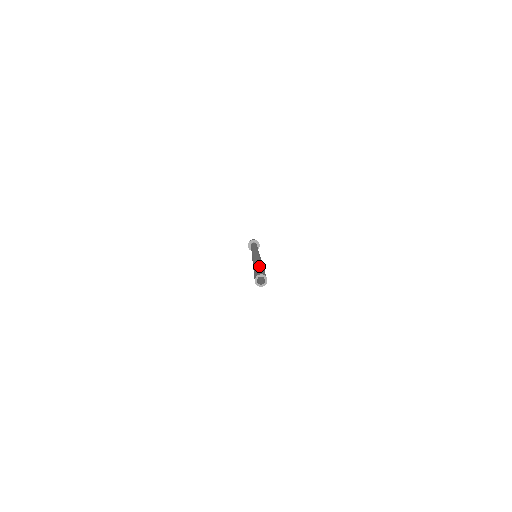
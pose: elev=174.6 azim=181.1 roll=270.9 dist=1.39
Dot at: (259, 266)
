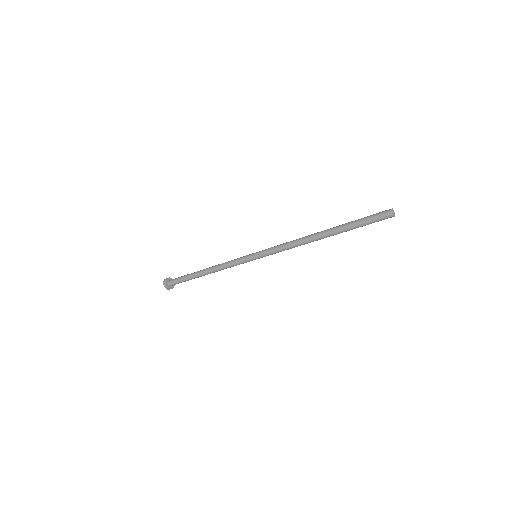
Dot at: occluded
